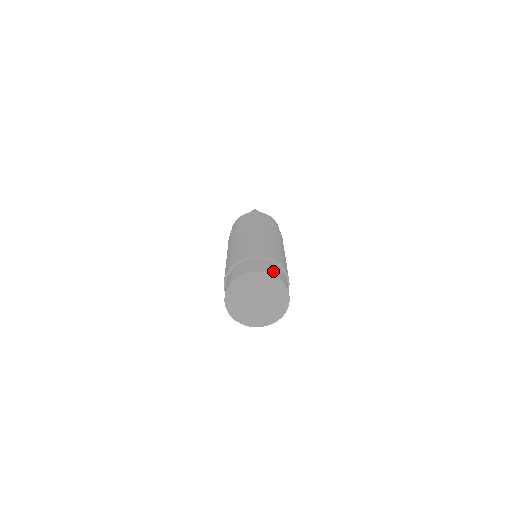
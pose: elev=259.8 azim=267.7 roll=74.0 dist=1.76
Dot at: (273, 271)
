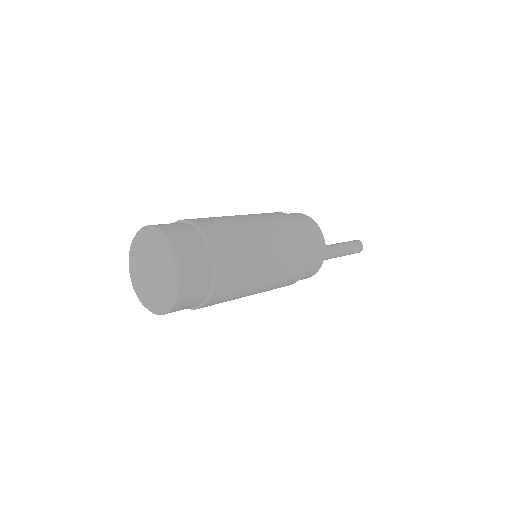
Dot at: (187, 256)
